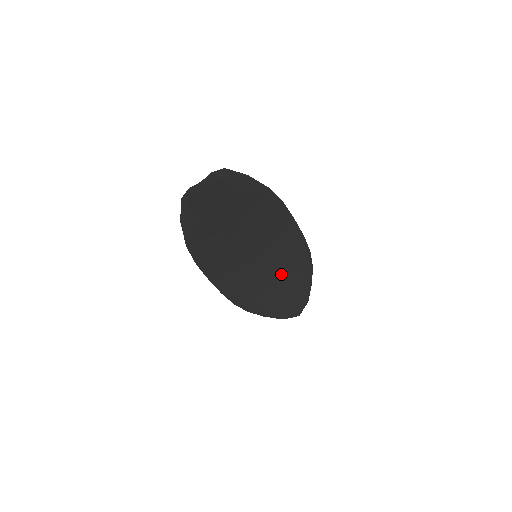
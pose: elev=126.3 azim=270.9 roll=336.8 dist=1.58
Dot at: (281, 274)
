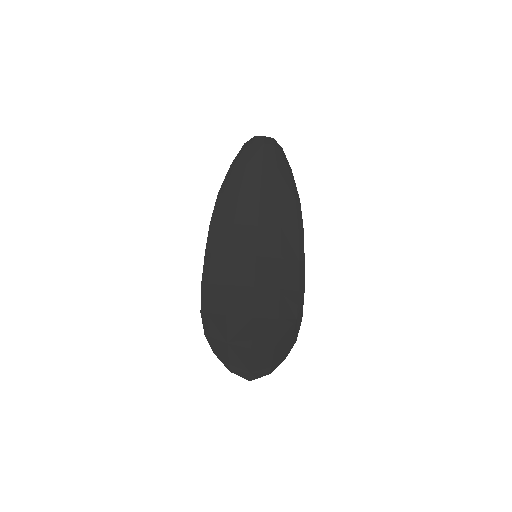
Dot at: (264, 305)
